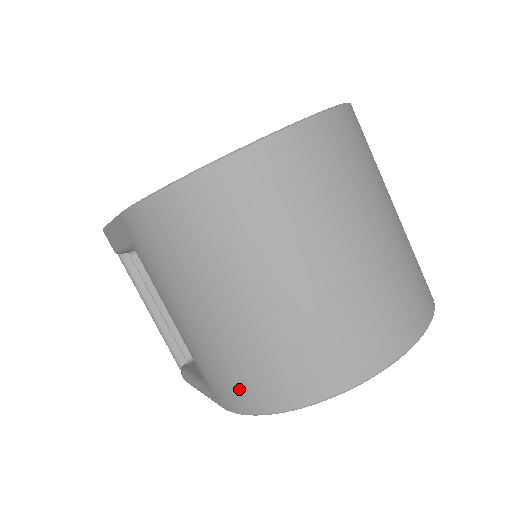
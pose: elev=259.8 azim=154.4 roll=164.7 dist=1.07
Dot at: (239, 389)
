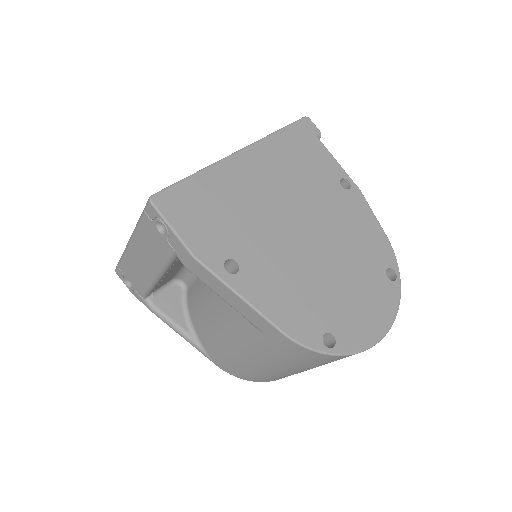
Dot at: (251, 377)
